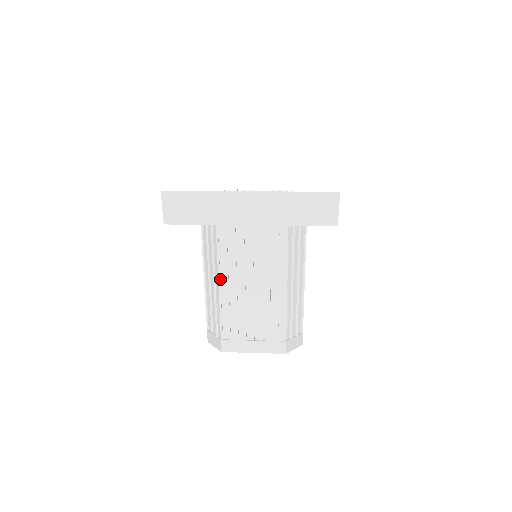
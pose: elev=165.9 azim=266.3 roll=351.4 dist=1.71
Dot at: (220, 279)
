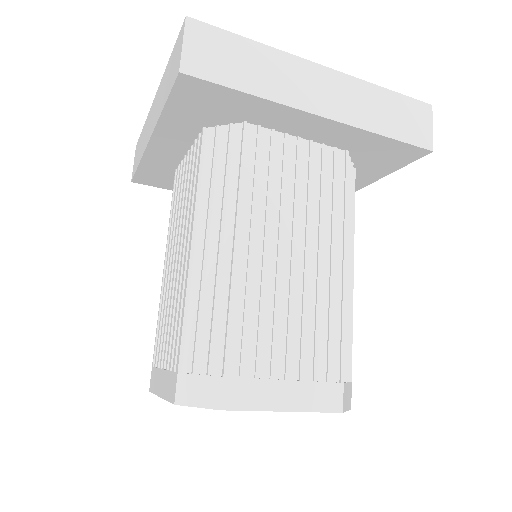
Dot at: (237, 236)
